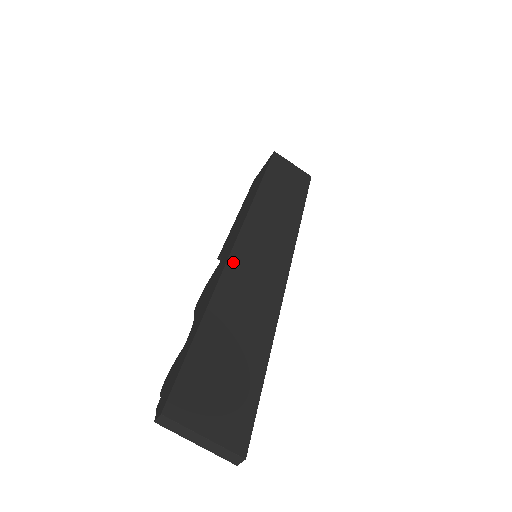
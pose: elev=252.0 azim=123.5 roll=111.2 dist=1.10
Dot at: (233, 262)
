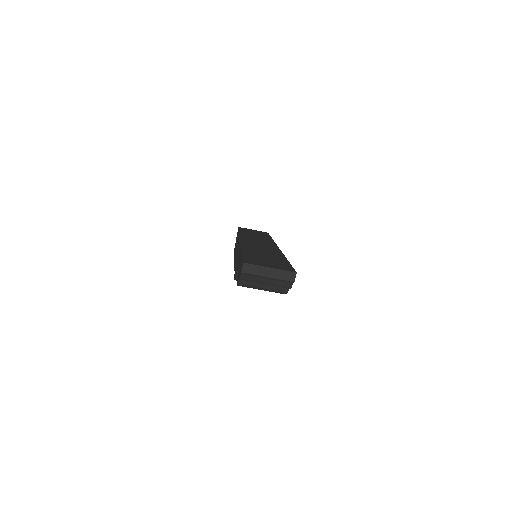
Dot at: (244, 244)
